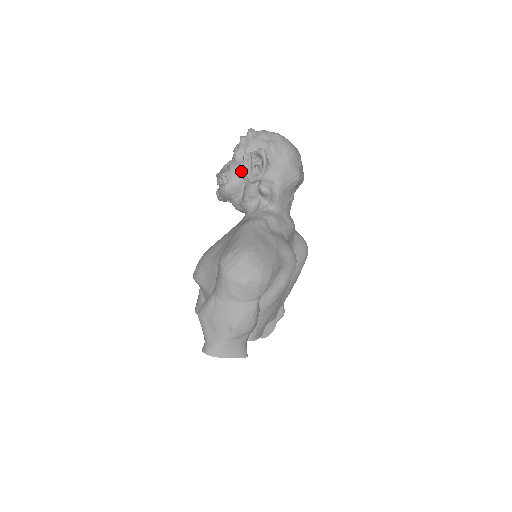
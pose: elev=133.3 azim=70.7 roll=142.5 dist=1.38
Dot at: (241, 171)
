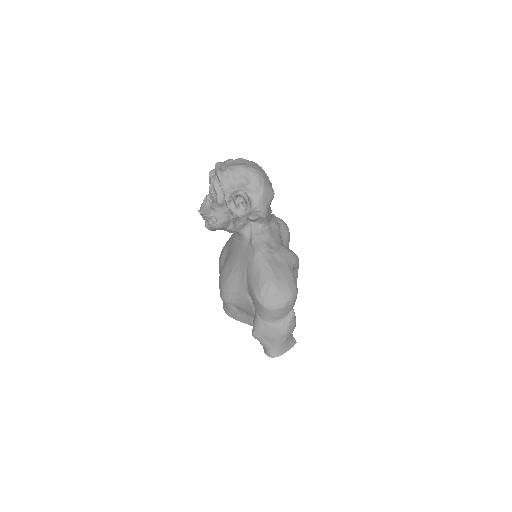
Dot at: (225, 209)
